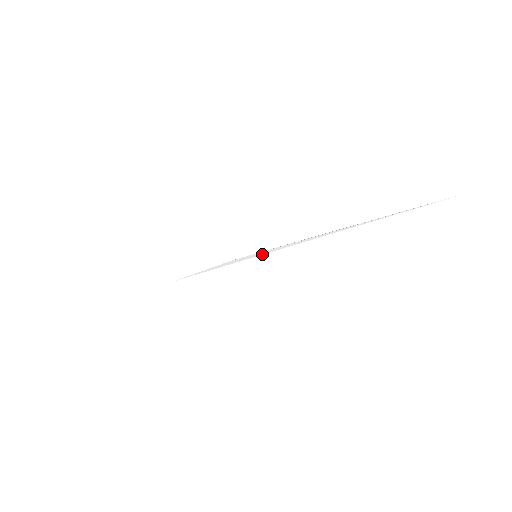
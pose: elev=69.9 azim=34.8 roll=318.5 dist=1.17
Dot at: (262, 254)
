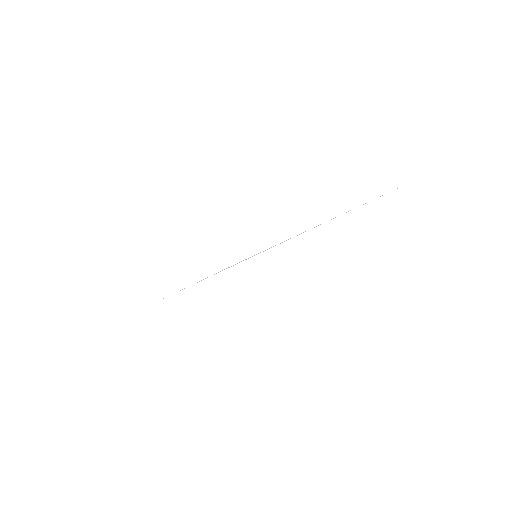
Dot at: occluded
